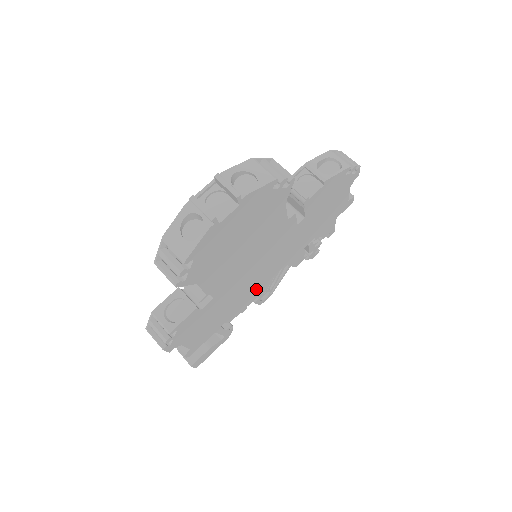
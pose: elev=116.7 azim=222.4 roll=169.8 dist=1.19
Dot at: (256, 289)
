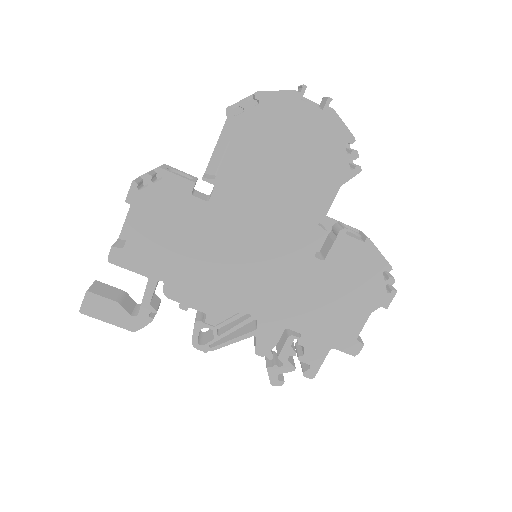
Dot at: (219, 292)
